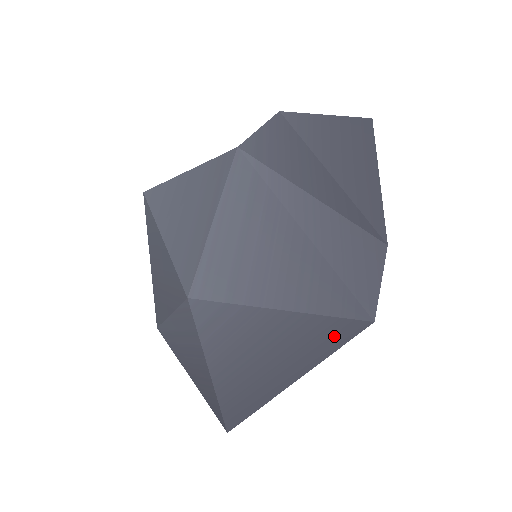
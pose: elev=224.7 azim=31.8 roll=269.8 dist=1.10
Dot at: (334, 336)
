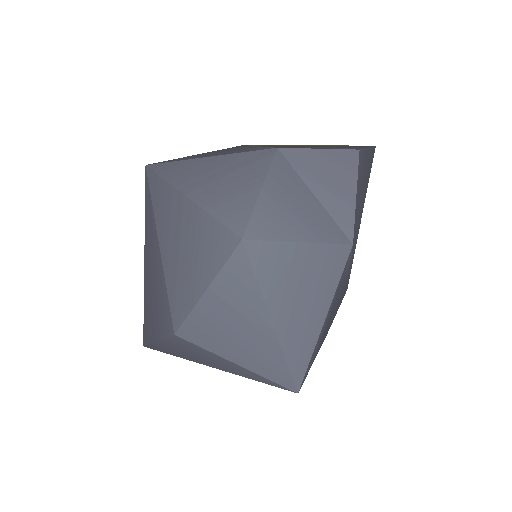
Dot at: occluded
